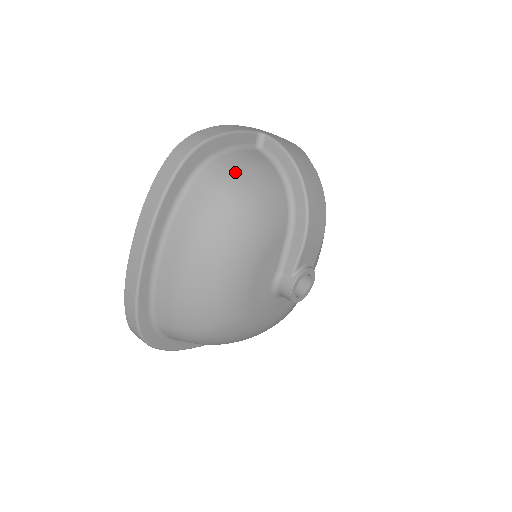
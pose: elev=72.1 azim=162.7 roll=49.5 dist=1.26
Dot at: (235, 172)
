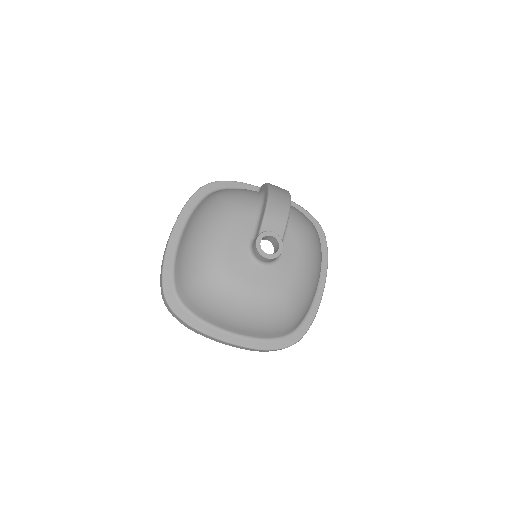
Dot at: (228, 189)
